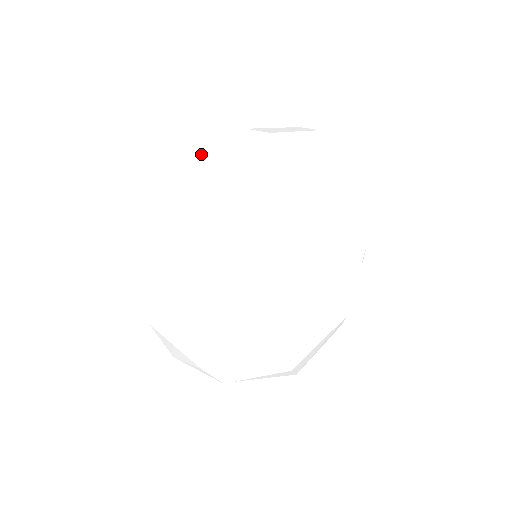
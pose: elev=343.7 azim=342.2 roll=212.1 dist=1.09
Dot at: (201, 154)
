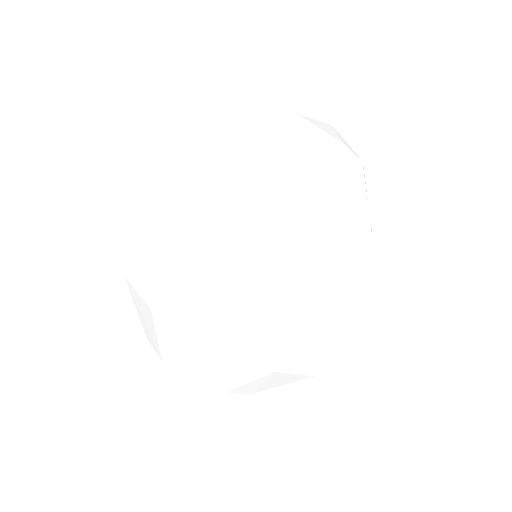
Dot at: (168, 178)
